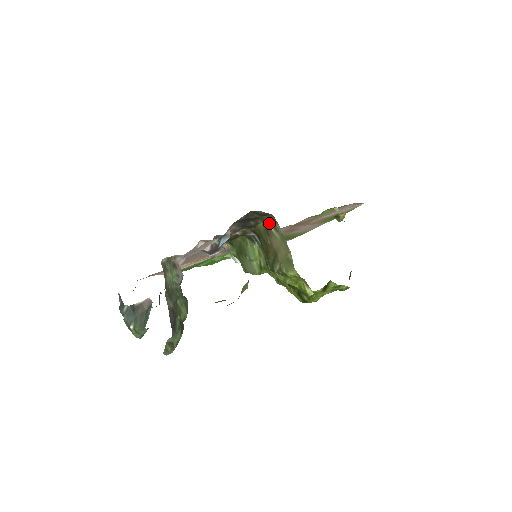
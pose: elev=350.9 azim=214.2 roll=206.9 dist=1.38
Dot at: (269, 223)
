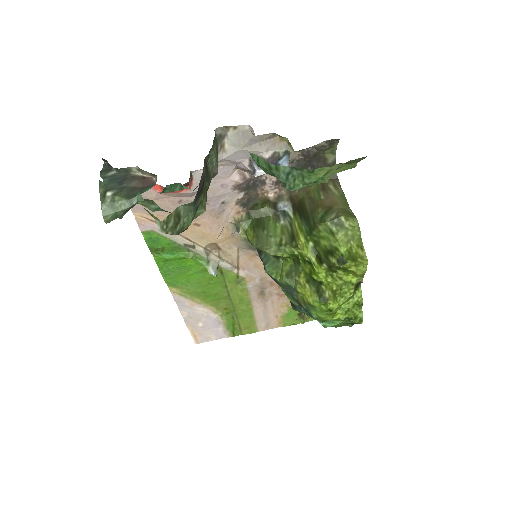
Dot at: (328, 180)
